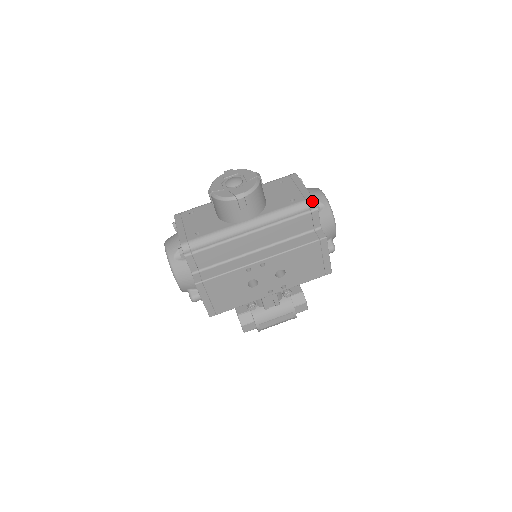
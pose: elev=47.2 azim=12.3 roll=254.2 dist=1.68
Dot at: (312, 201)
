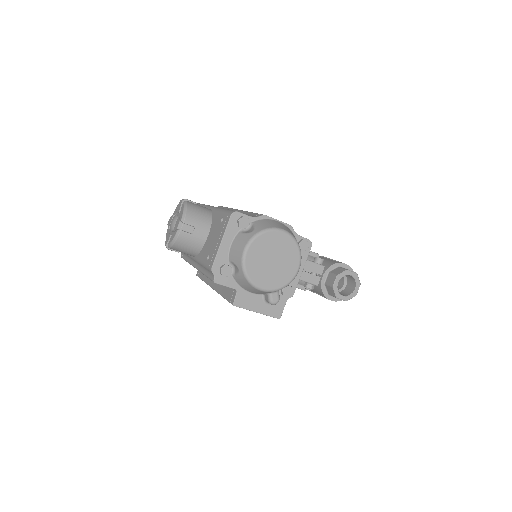
Dot at: (211, 271)
